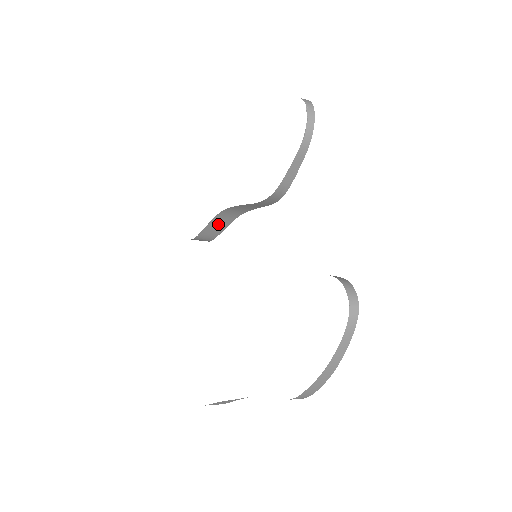
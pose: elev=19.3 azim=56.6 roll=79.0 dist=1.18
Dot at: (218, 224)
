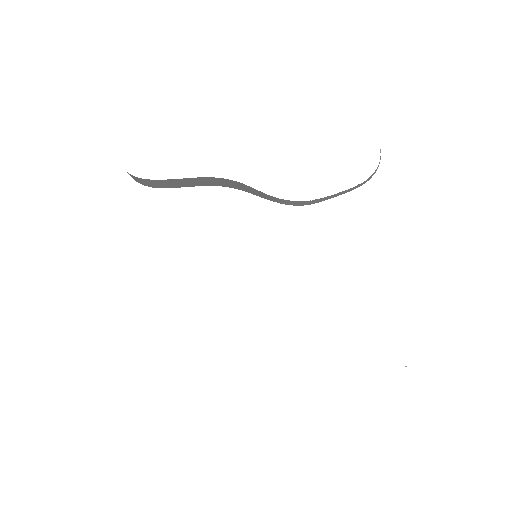
Dot at: (191, 182)
